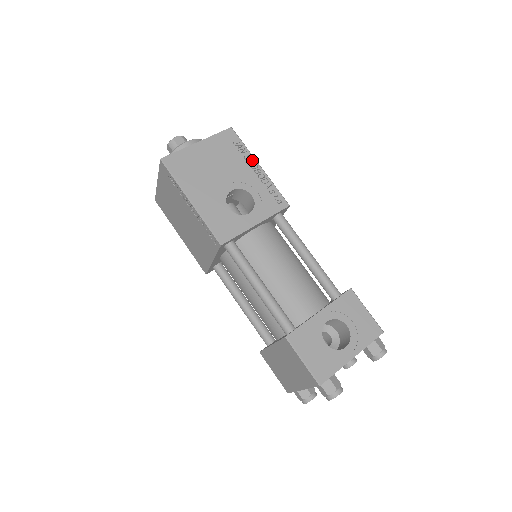
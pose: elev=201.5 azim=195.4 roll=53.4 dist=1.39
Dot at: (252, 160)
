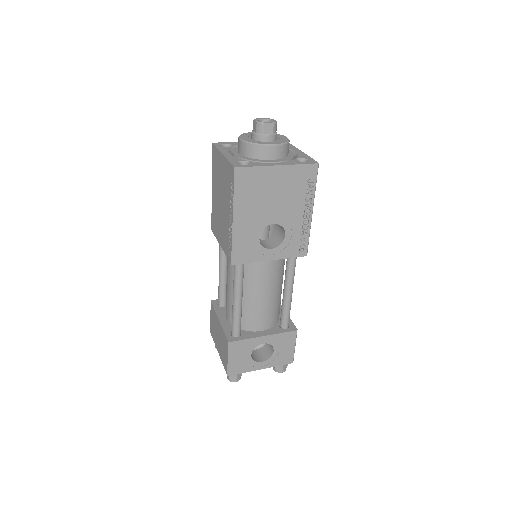
Dot at: (310, 204)
